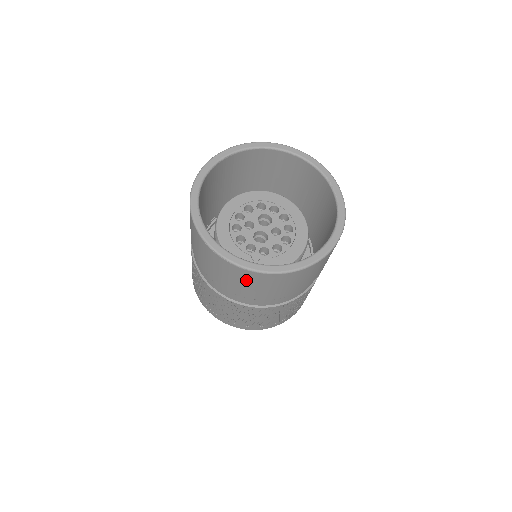
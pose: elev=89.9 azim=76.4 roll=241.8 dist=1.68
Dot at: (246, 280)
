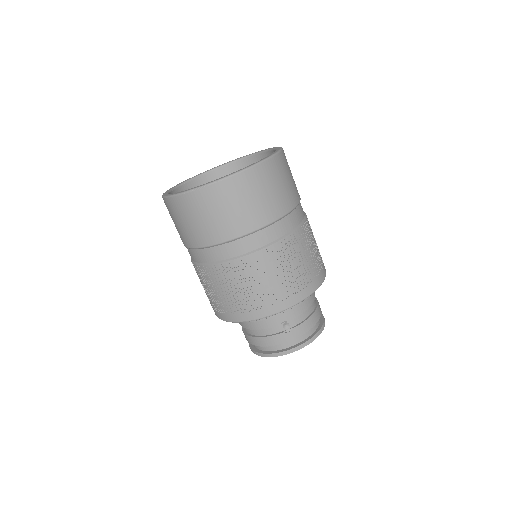
Dot at: (232, 198)
